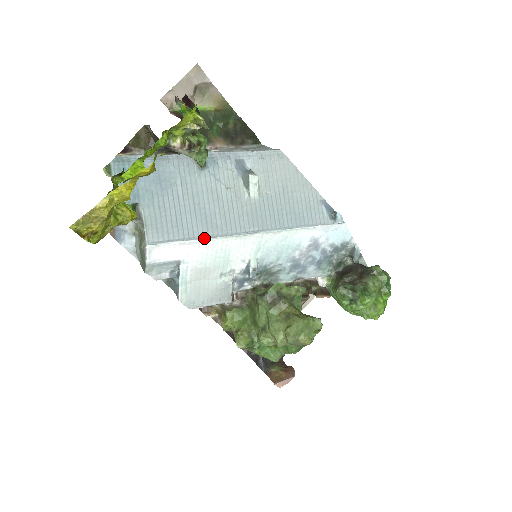
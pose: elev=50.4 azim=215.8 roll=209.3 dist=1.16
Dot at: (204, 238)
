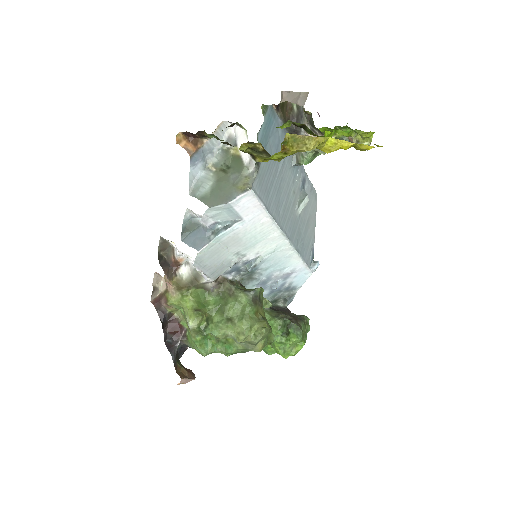
Dot at: (272, 216)
